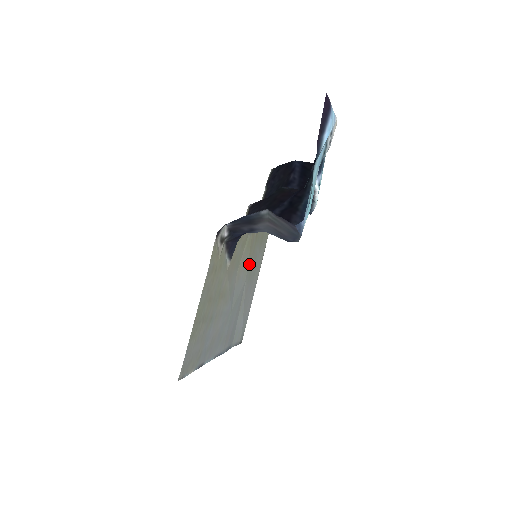
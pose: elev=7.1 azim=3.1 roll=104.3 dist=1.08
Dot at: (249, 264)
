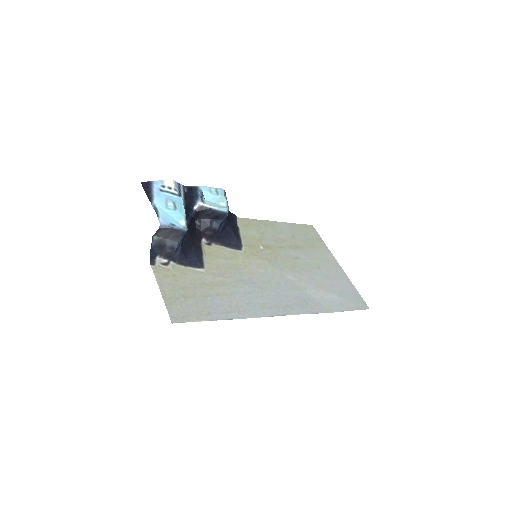
Dot at: (276, 264)
